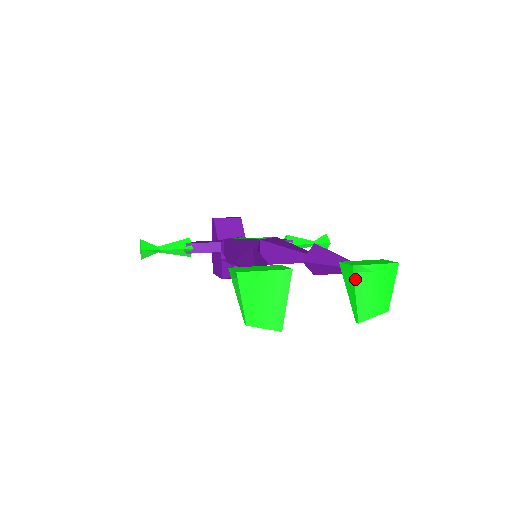
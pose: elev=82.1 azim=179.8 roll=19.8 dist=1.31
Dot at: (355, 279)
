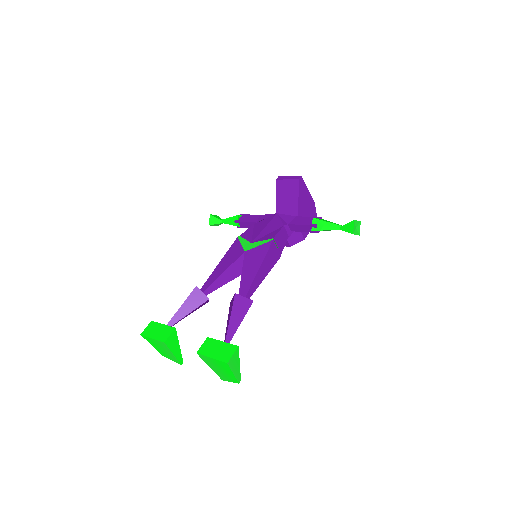
Dot at: (203, 360)
